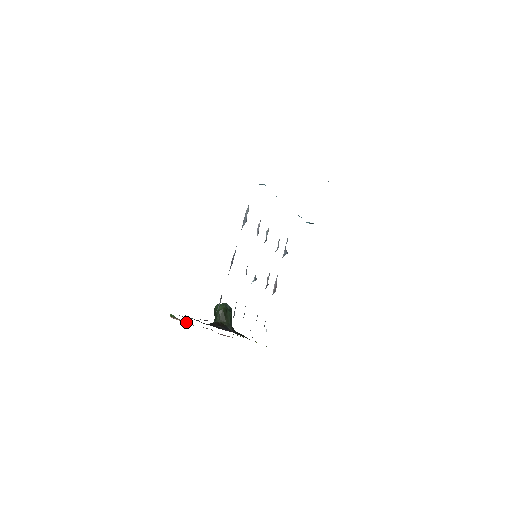
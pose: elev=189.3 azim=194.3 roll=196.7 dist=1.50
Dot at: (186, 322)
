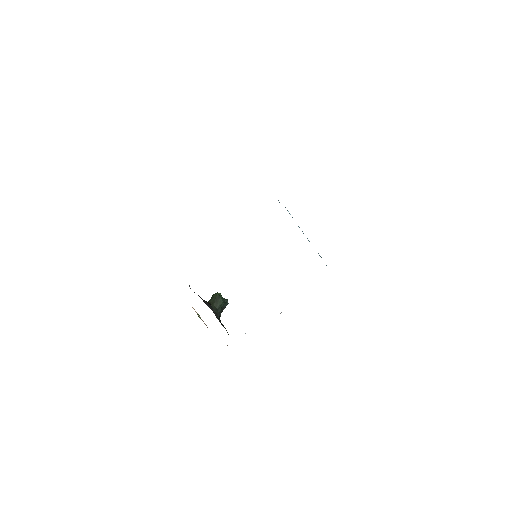
Dot at: (203, 321)
